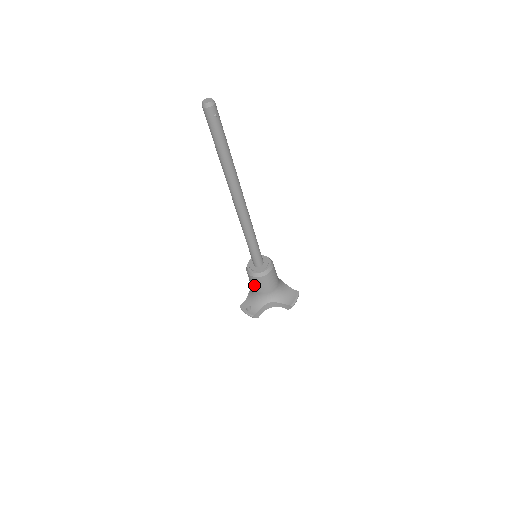
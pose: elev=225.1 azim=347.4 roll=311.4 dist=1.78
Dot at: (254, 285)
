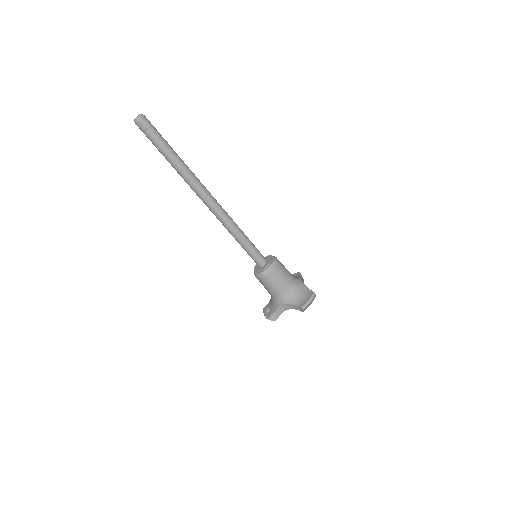
Dot at: occluded
